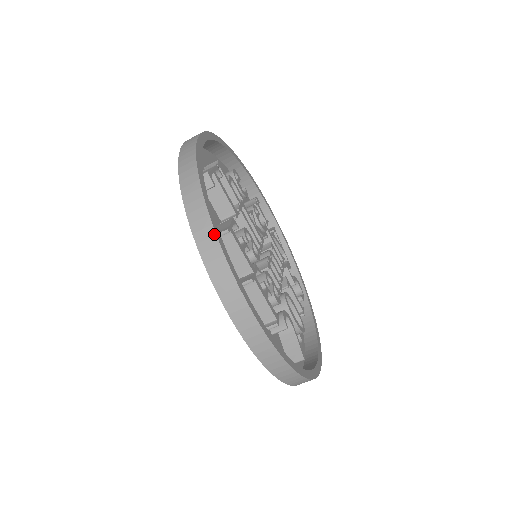
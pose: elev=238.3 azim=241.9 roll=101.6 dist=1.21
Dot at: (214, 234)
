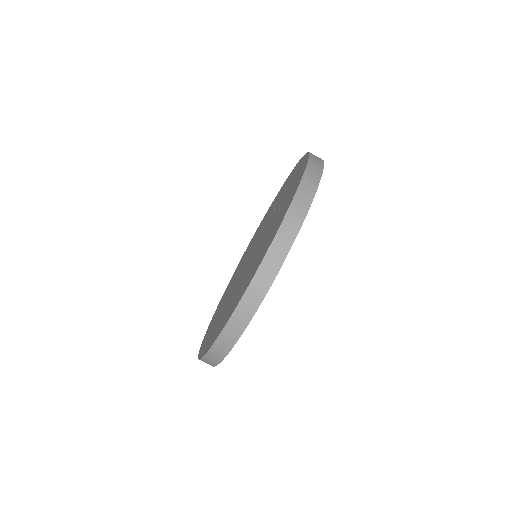
Dot at: occluded
